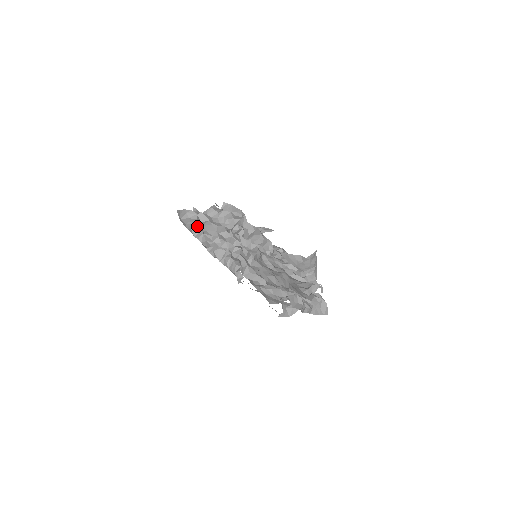
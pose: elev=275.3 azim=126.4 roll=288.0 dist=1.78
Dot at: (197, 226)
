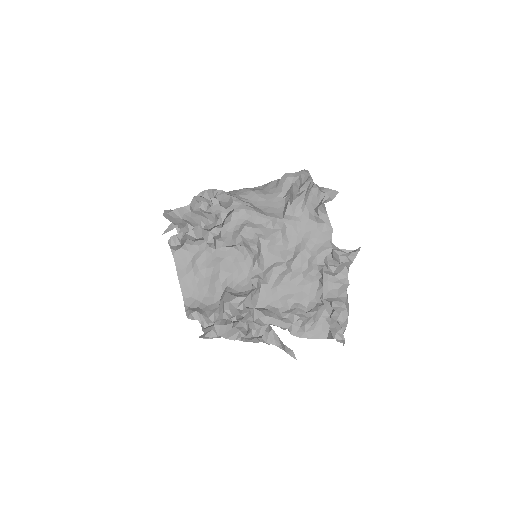
Dot at: (213, 333)
